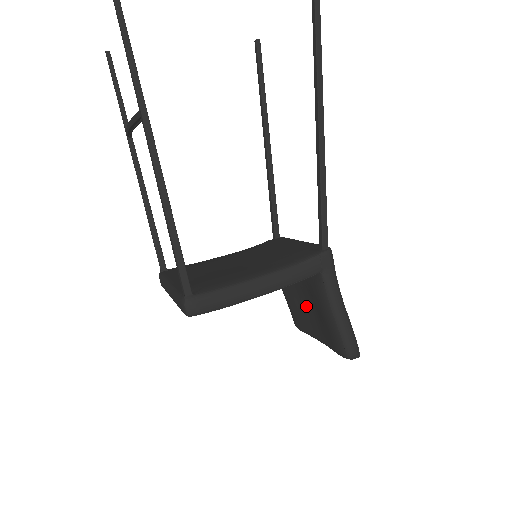
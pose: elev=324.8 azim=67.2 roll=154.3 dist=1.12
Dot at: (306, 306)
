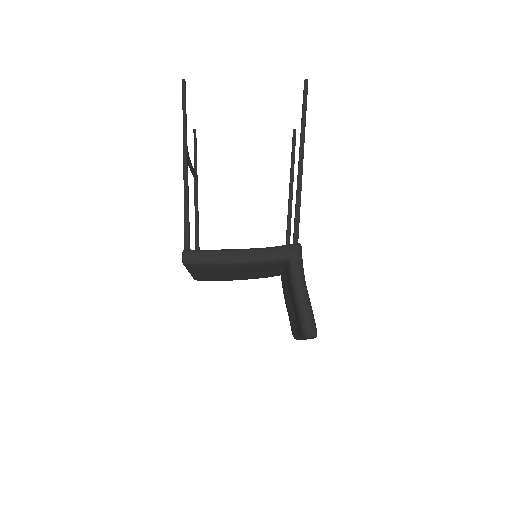
Dot at: (293, 306)
